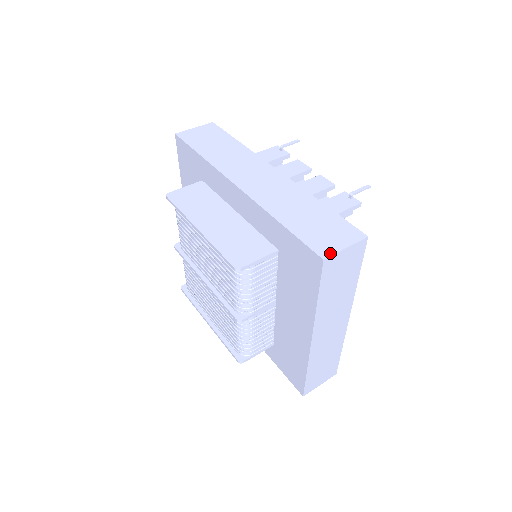
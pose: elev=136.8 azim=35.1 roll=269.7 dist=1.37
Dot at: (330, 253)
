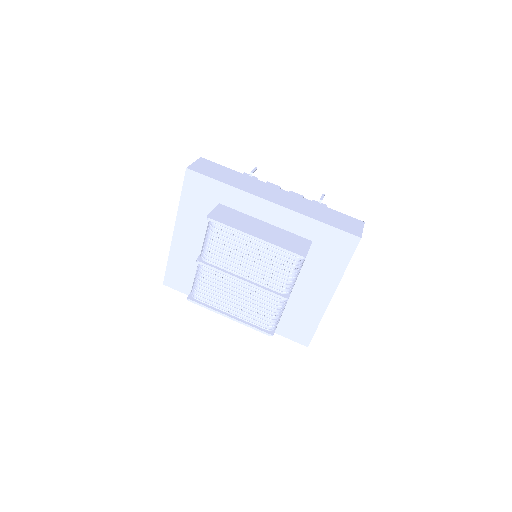
Dot at: (360, 234)
